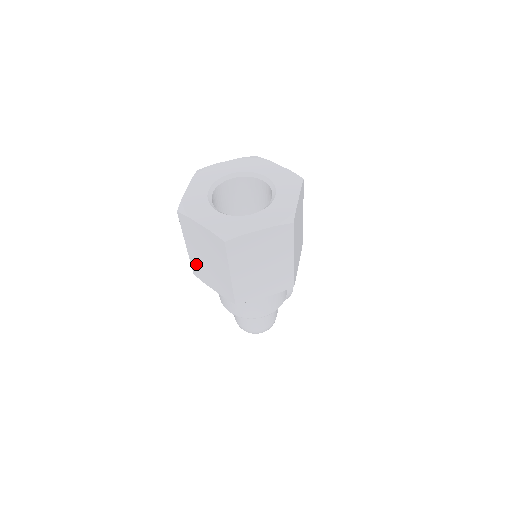
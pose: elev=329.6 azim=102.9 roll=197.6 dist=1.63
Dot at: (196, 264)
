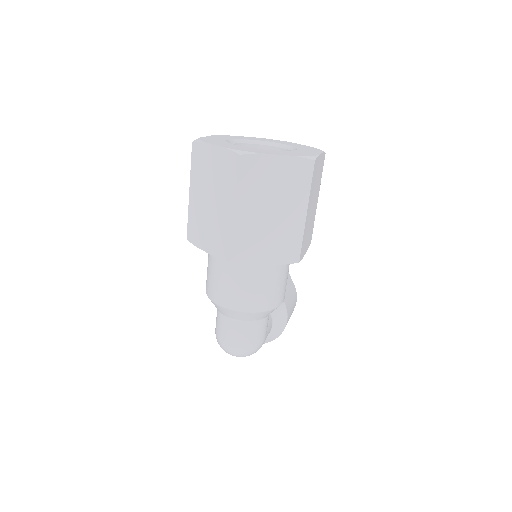
Dot at: (194, 218)
